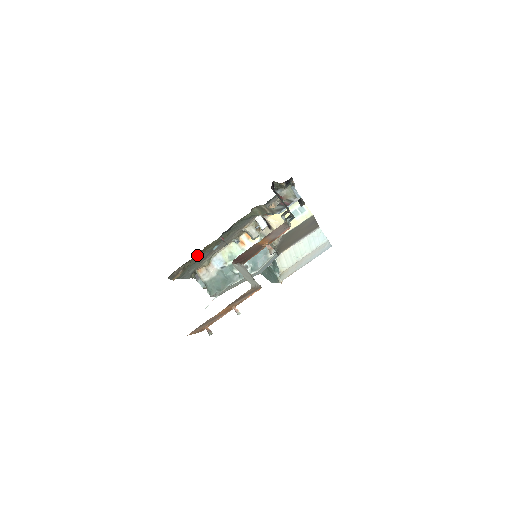
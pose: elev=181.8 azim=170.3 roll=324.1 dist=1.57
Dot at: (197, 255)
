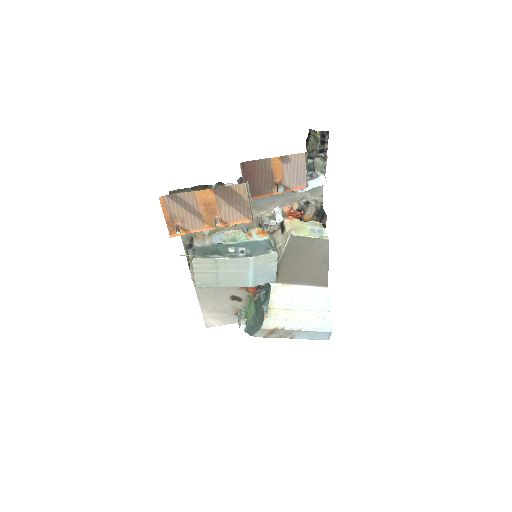
Dot at: occluded
